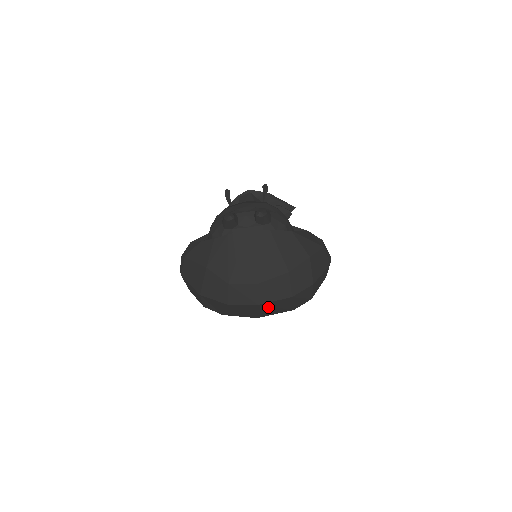
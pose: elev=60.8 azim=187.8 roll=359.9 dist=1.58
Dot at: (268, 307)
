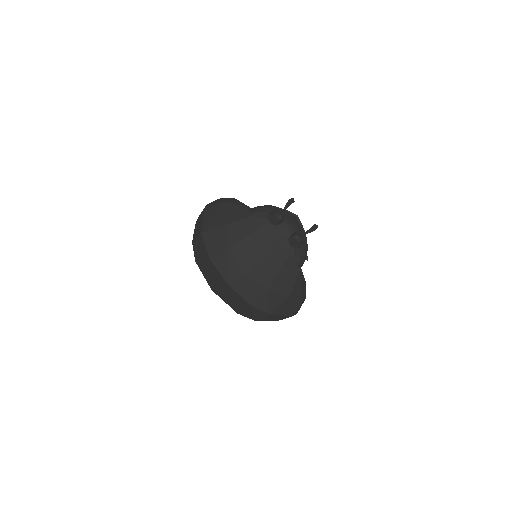
Dot at: (229, 292)
